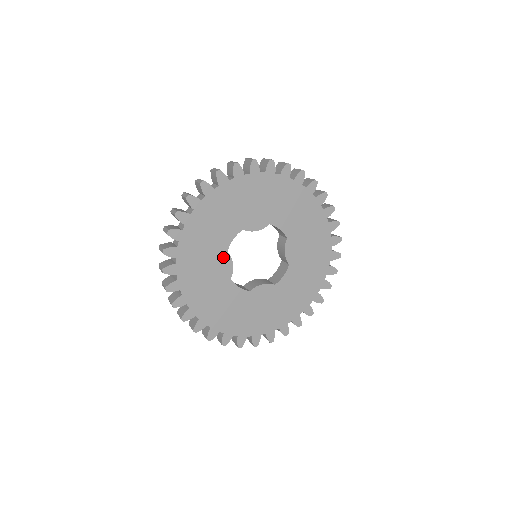
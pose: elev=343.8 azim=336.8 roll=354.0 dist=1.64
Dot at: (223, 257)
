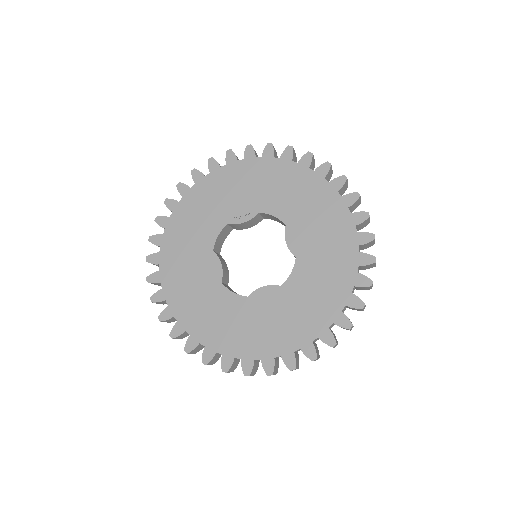
Dot at: (209, 258)
